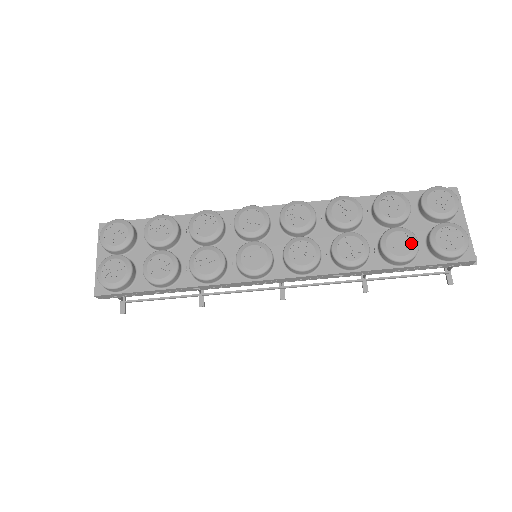
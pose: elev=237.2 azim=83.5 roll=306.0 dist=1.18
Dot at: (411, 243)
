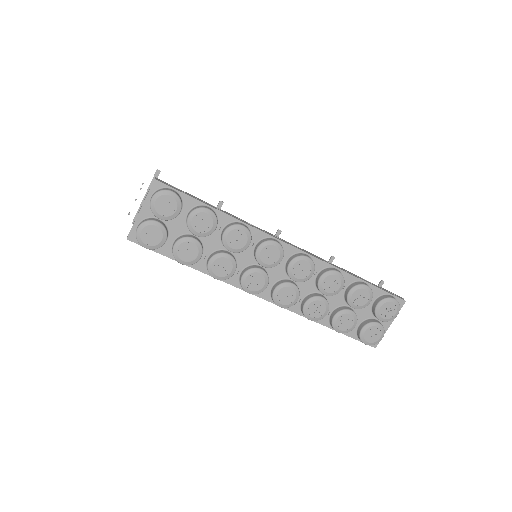
Dot at: (351, 325)
